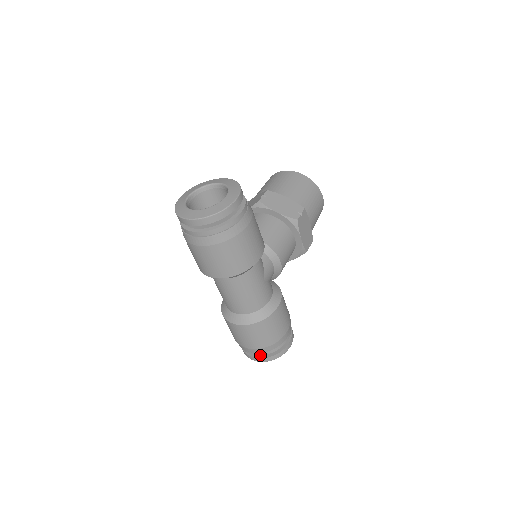
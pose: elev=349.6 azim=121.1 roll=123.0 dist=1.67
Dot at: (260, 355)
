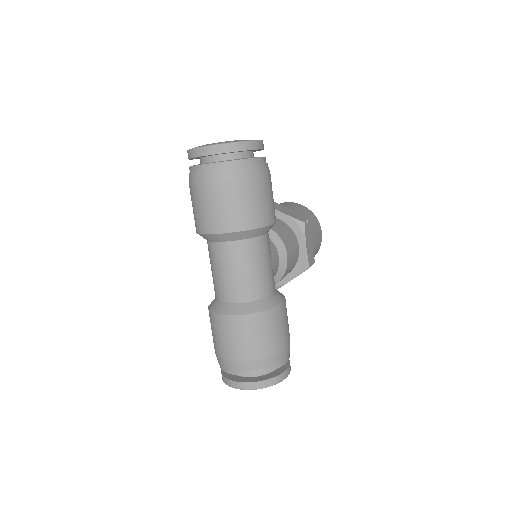
Dot at: (250, 379)
